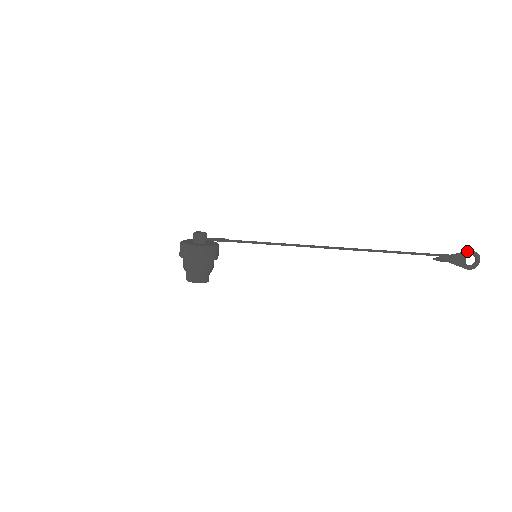
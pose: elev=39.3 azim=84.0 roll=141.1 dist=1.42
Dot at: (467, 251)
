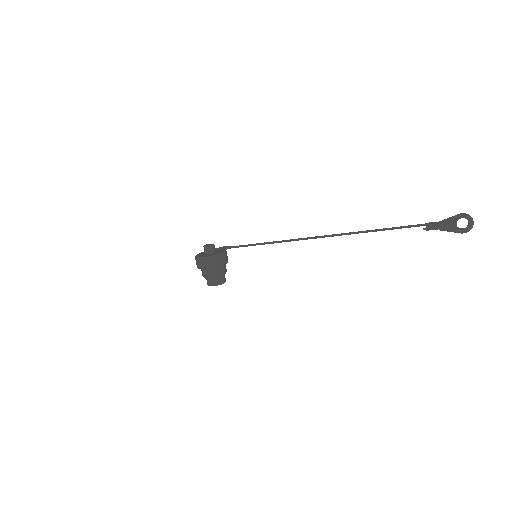
Dot at: (455, 215)
